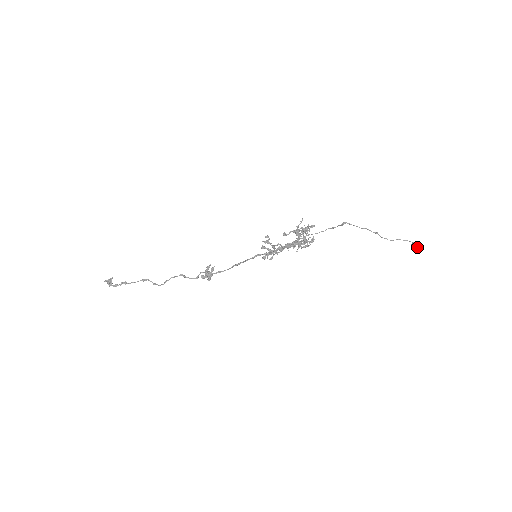
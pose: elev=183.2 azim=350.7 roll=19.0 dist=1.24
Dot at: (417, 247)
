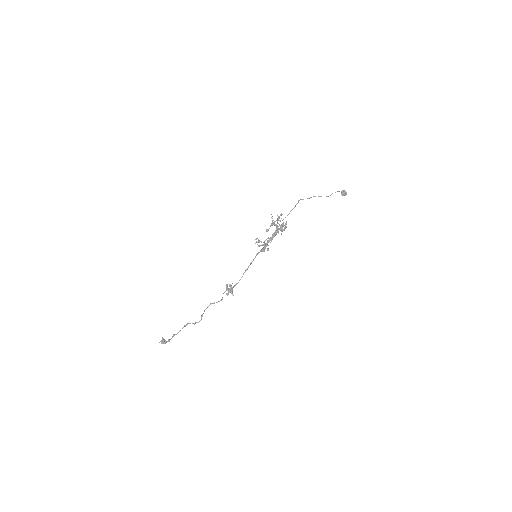
Dot at: (345, 192)
